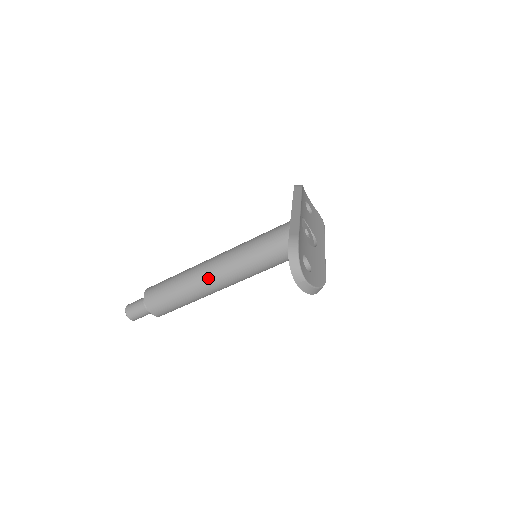
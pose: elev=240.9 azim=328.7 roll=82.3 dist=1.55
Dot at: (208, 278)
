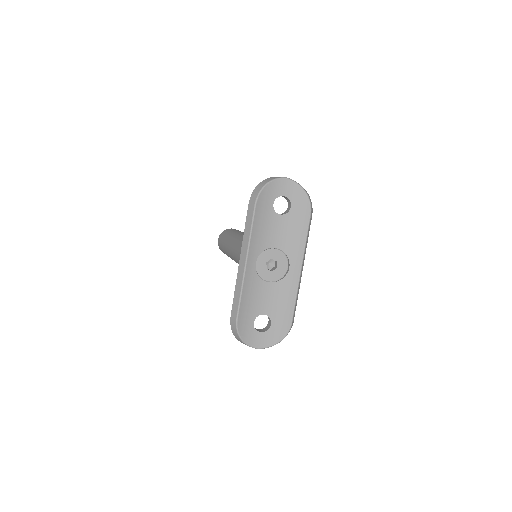
Dot at: occluded
